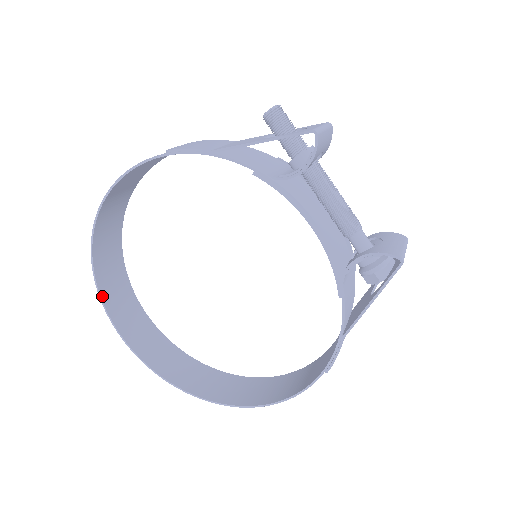
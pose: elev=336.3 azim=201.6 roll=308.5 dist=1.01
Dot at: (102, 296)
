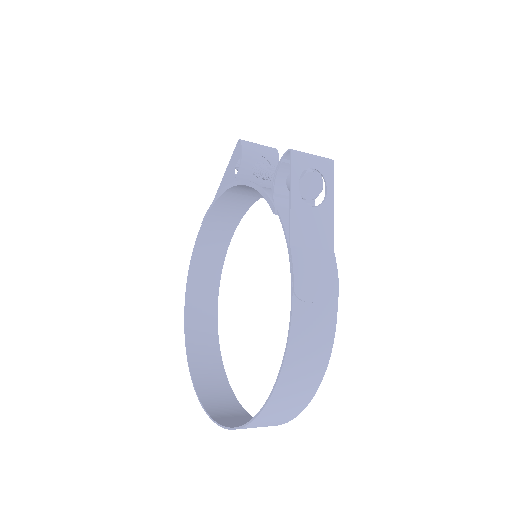
Dot at: (192, 371)
